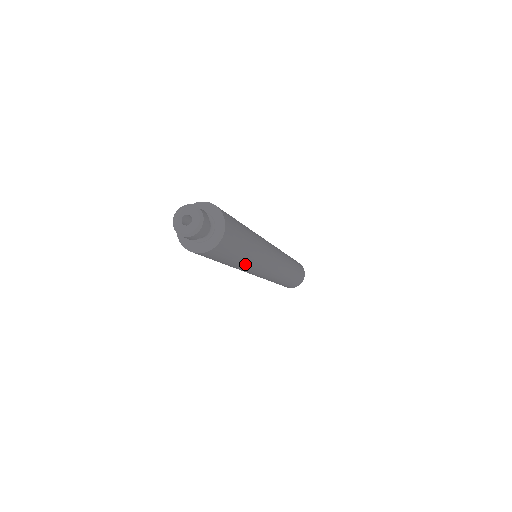
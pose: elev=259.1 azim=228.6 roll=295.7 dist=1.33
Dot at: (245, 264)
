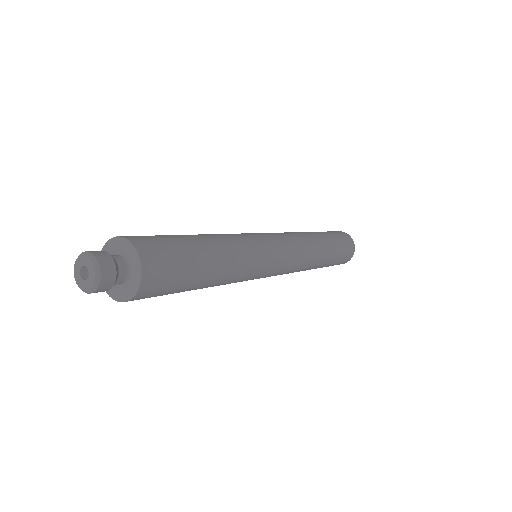
Dot at: (229, 263)
